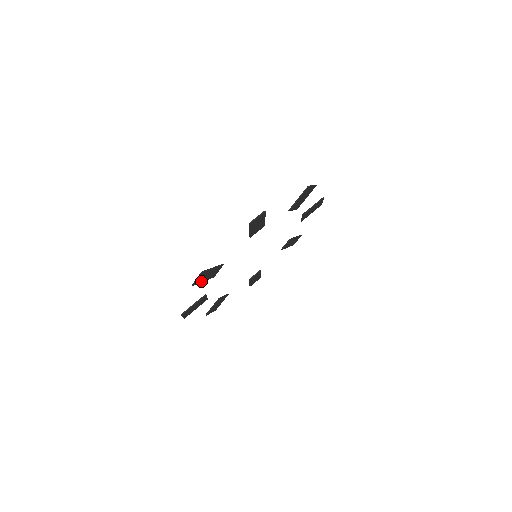
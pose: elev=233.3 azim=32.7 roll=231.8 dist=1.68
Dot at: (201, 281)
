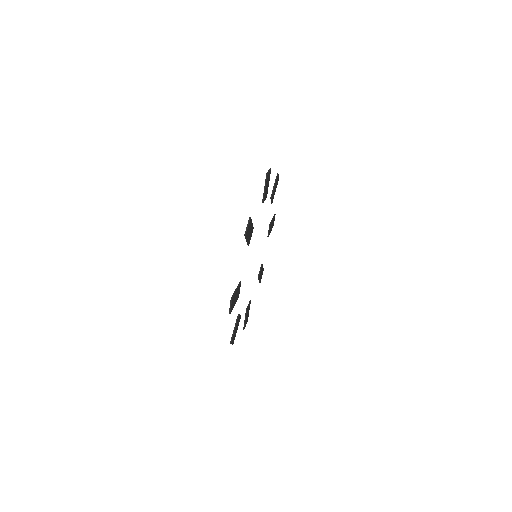
Dot at: (247, 237)
